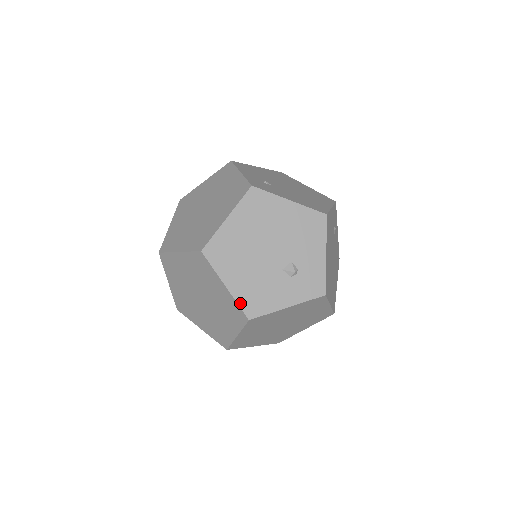
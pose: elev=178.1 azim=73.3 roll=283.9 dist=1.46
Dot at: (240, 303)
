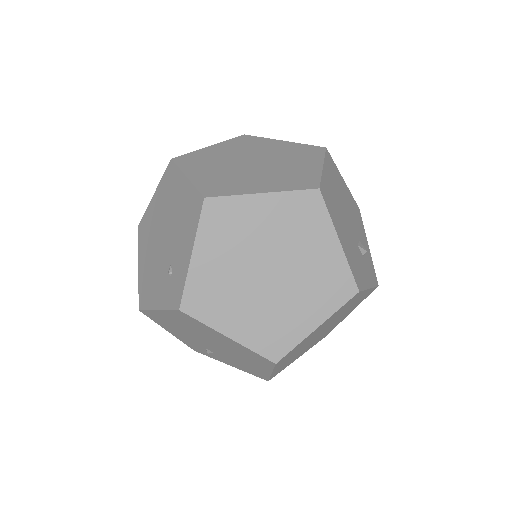
Dot at: (351, 268)
